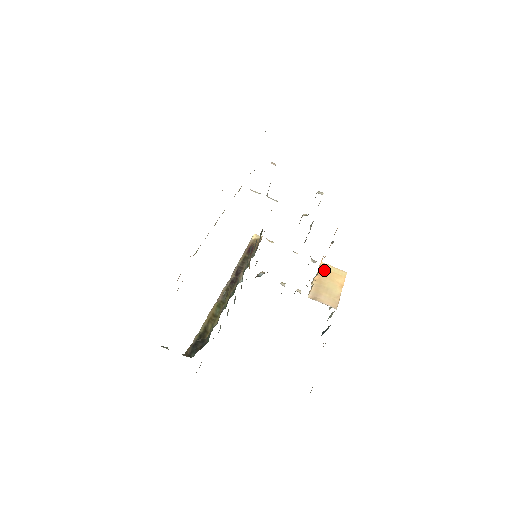
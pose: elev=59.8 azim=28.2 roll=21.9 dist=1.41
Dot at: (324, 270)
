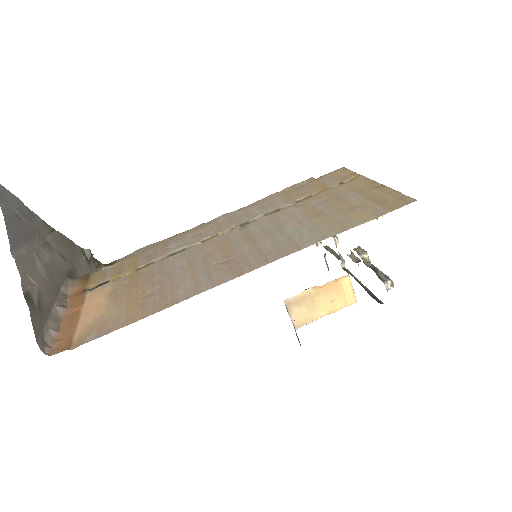
Dot at: (338, 284)
